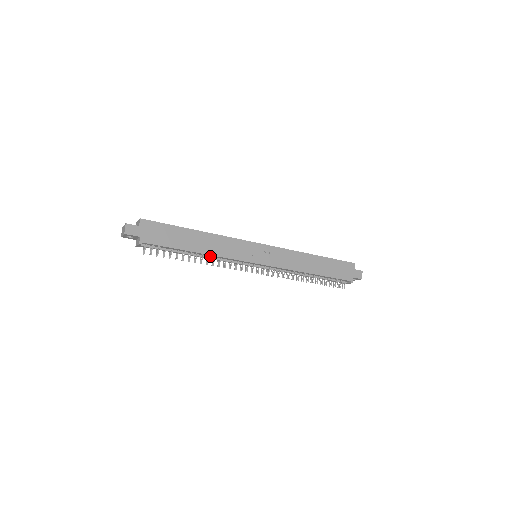
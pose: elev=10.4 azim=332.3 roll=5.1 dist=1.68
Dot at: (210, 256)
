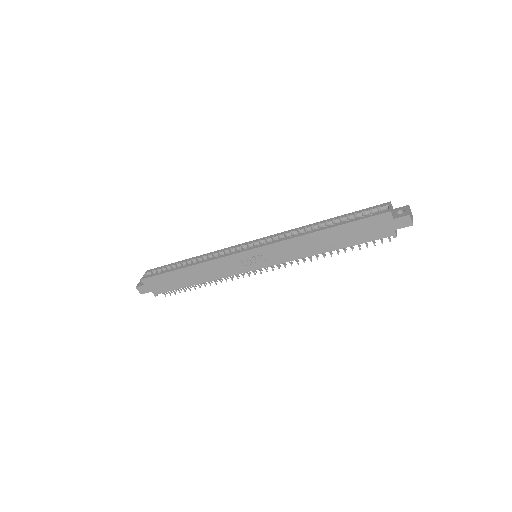
Dot at: occluded
